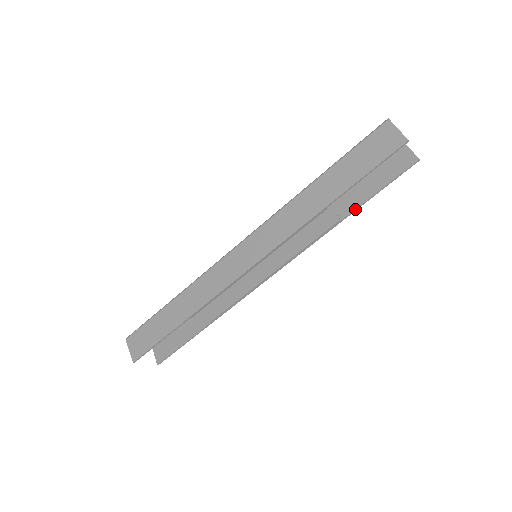
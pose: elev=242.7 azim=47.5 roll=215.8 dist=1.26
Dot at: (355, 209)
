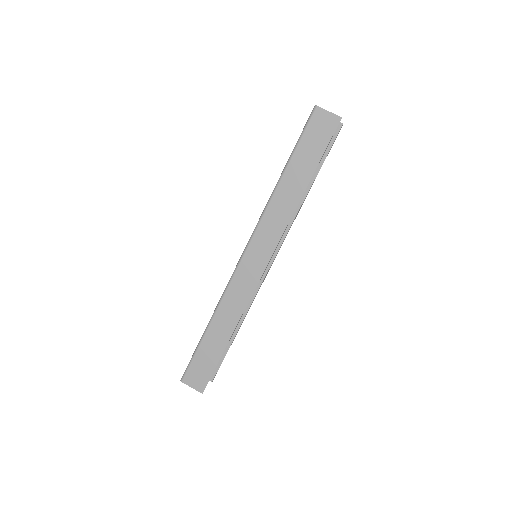
Dot at: (313, 182)
